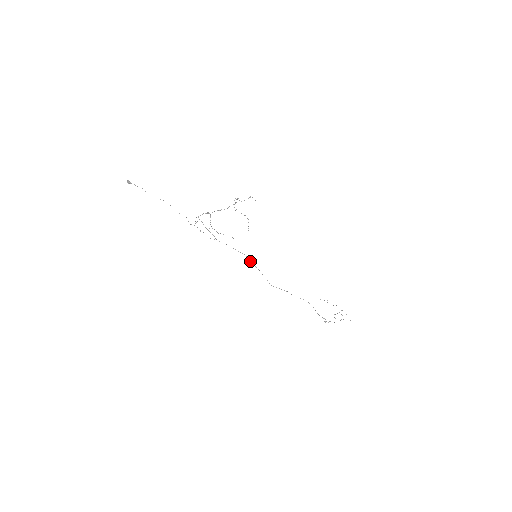
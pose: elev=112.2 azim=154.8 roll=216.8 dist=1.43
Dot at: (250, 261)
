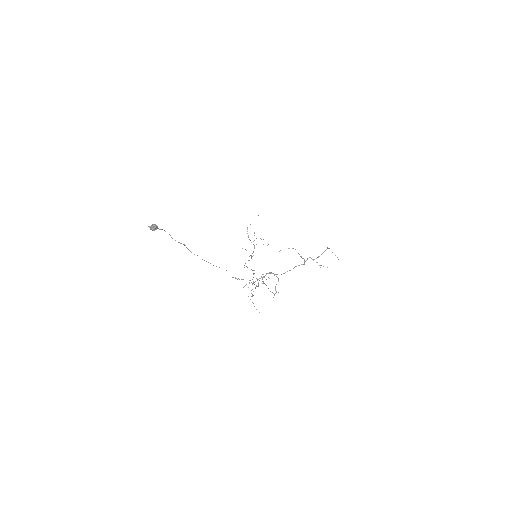
Dot at: (253, 270)
